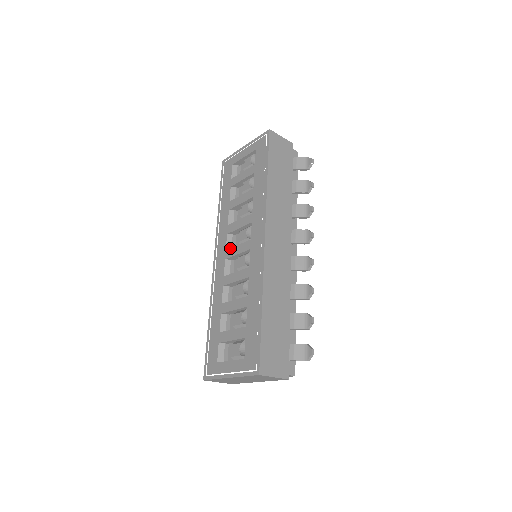
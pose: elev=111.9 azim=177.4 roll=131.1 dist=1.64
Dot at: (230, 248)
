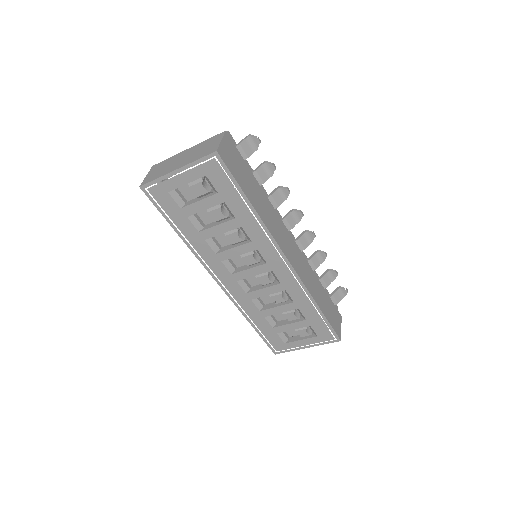
Dot at: (238, 273)
